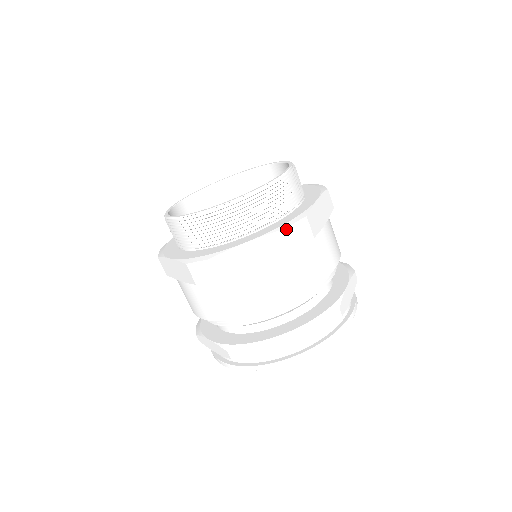
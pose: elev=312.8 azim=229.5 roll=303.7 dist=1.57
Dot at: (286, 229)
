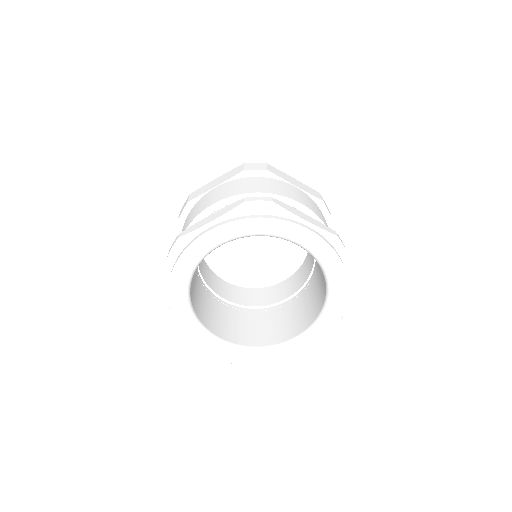
Dot at: (244, 164)
